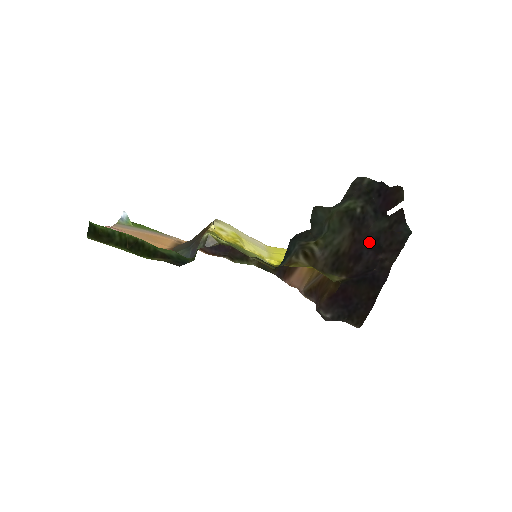
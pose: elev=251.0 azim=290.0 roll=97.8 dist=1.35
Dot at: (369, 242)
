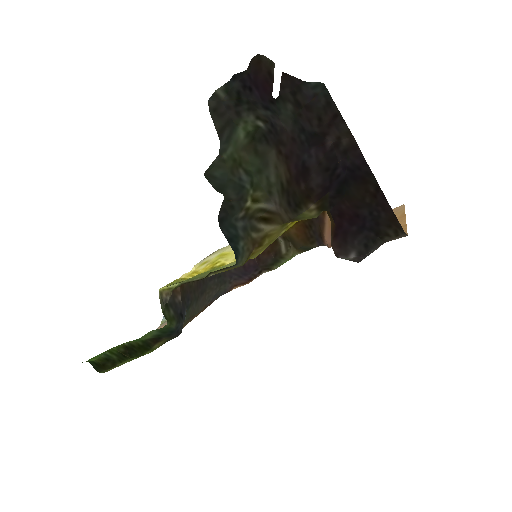
Dot at: (299, 143)
